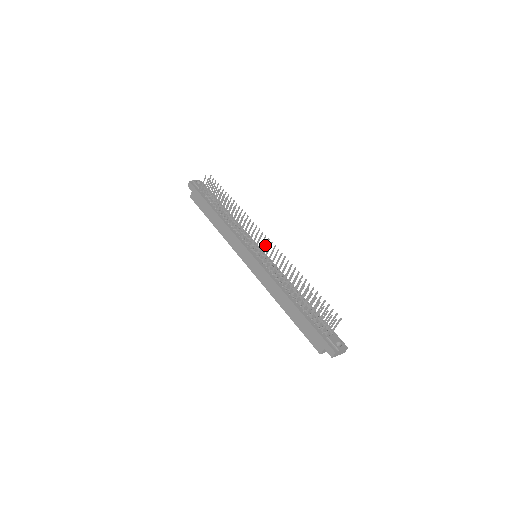
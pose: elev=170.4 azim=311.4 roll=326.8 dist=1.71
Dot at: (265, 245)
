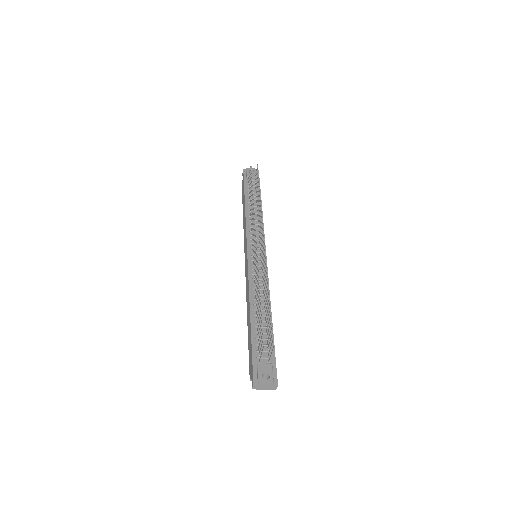
Dot at: (256, 245)
